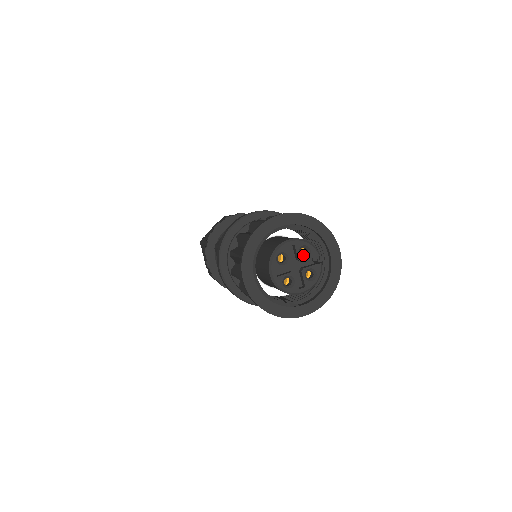
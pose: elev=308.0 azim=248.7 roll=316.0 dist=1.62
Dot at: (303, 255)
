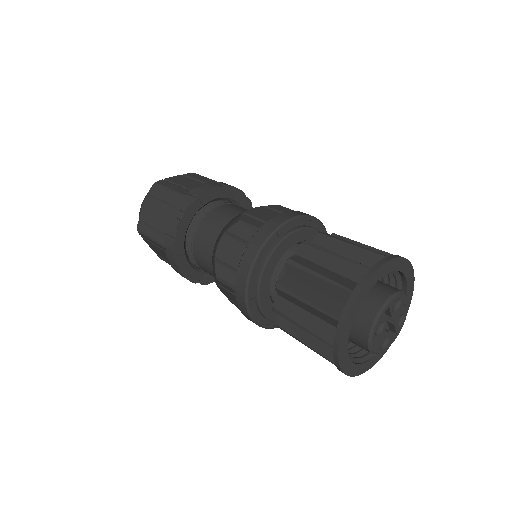
Dot at: occluded
